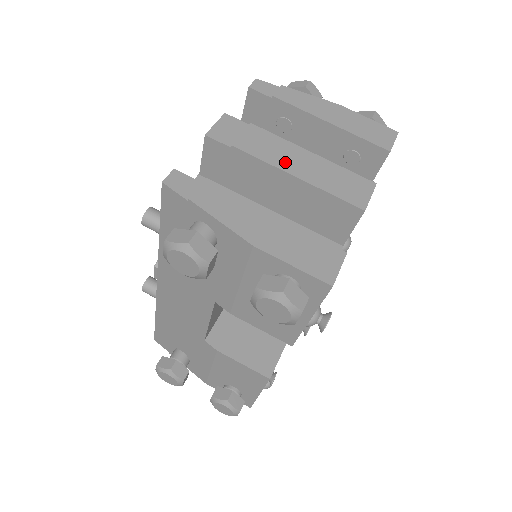
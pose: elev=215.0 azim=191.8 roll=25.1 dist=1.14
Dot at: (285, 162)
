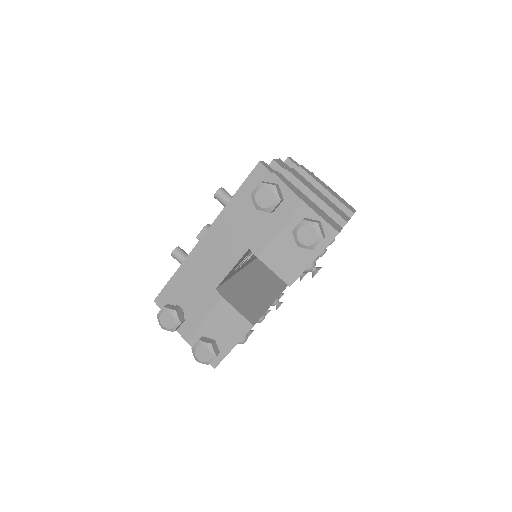
Dot at: (310, 188)
